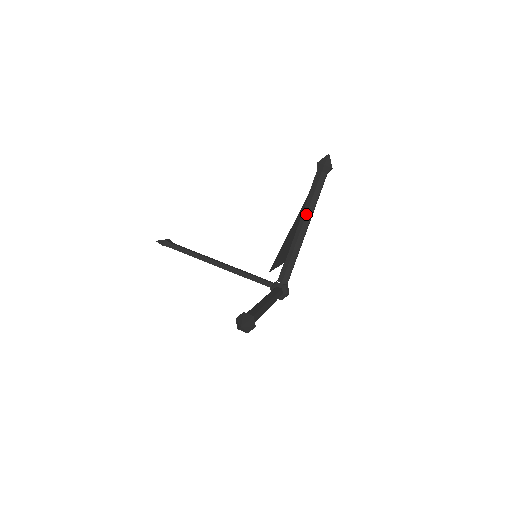
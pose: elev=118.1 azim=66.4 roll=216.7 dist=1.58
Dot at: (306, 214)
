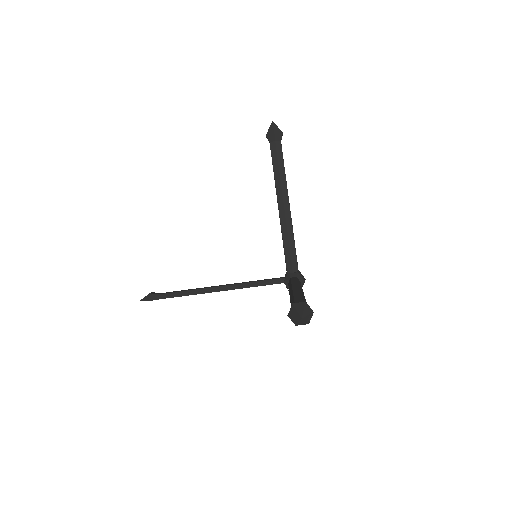
Dot at: (281, 191)
